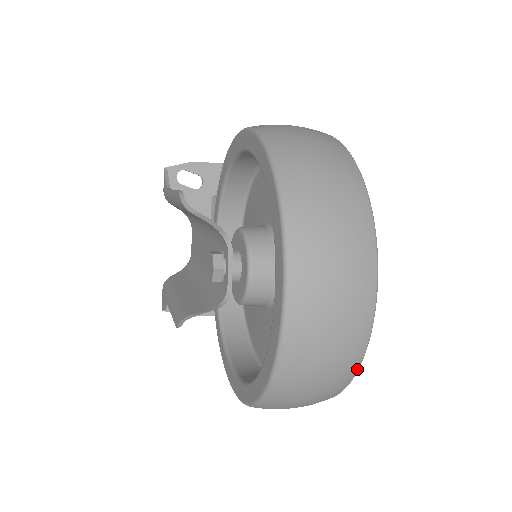
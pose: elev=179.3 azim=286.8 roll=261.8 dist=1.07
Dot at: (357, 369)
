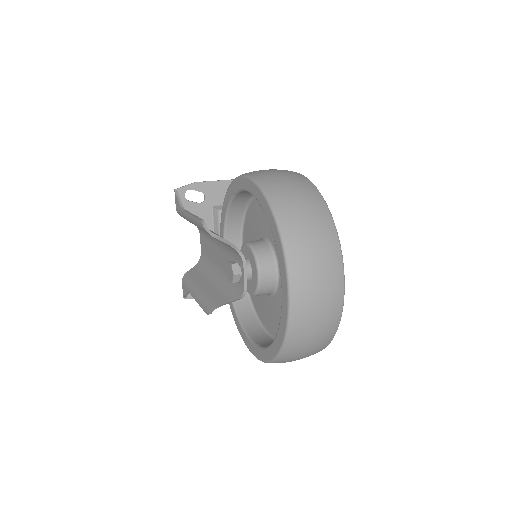
Dot at: (335, 333)
